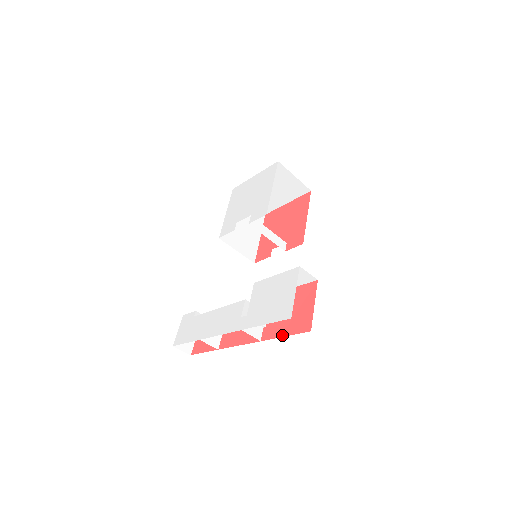
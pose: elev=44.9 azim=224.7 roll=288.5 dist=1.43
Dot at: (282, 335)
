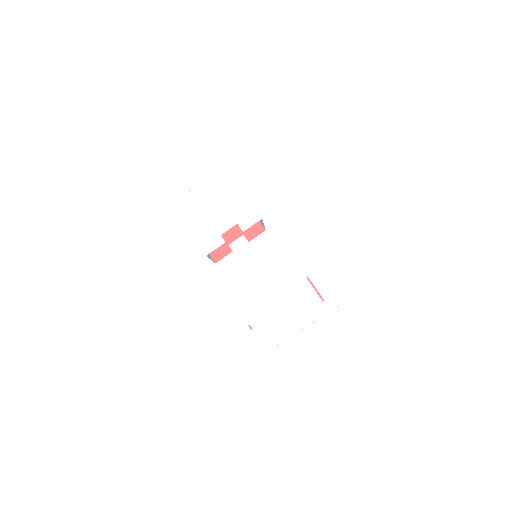
Dot at: occluded
